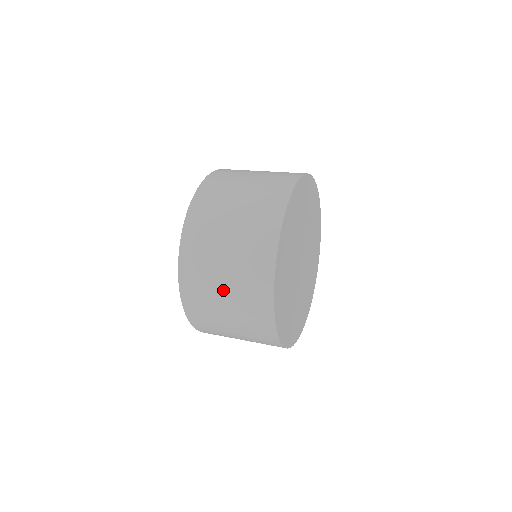
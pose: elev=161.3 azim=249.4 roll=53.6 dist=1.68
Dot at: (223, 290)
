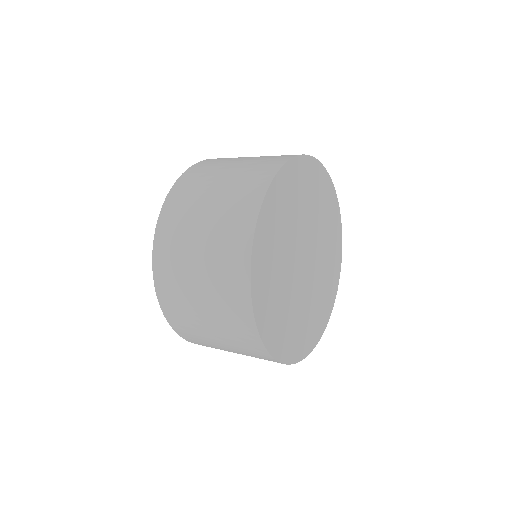
Dot at: (196, 270)
